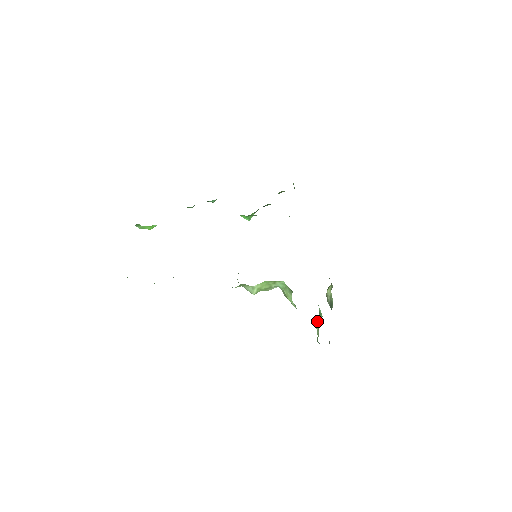
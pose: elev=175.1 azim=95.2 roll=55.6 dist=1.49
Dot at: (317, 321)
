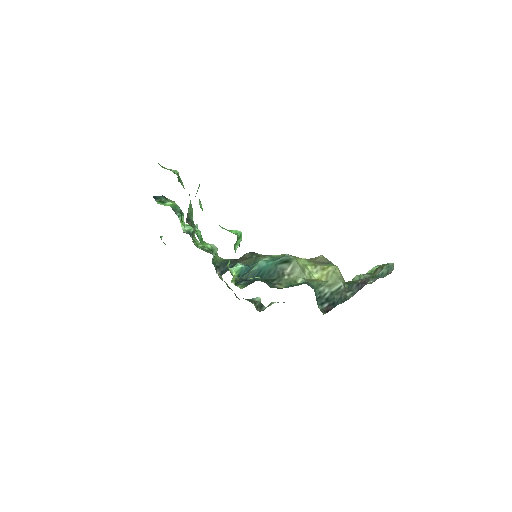
Dot at: (352, 279)
